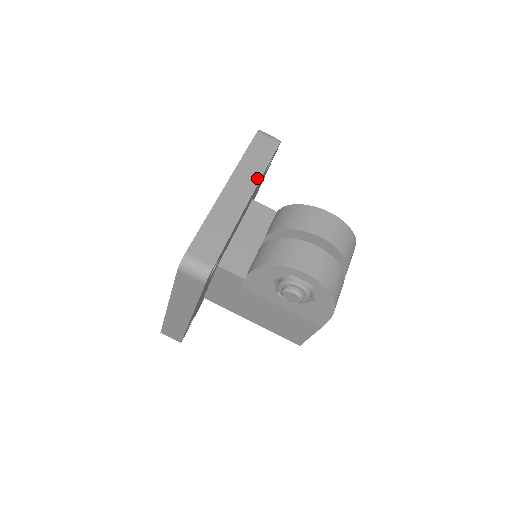
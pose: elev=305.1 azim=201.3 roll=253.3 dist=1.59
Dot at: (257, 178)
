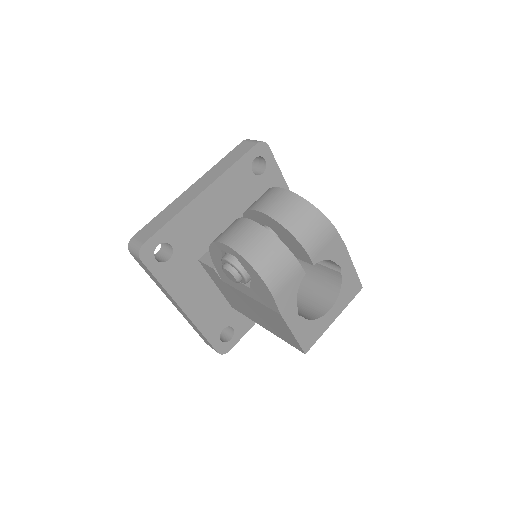
Dot at: (219, 174)
